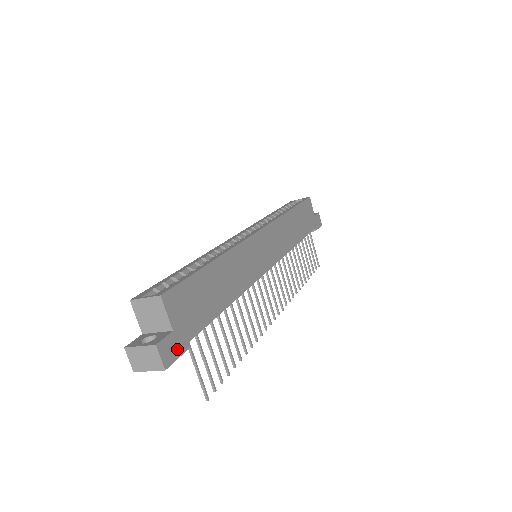
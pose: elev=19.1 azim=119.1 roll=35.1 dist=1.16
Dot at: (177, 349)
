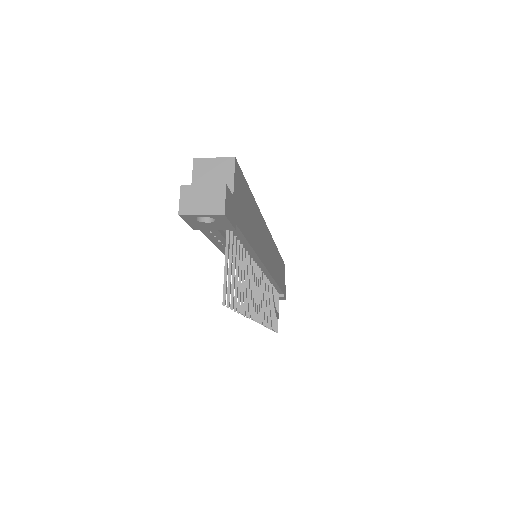
Dot at: (231, 214)
